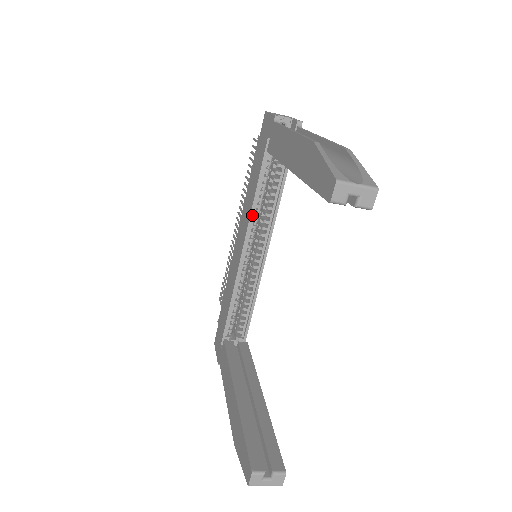
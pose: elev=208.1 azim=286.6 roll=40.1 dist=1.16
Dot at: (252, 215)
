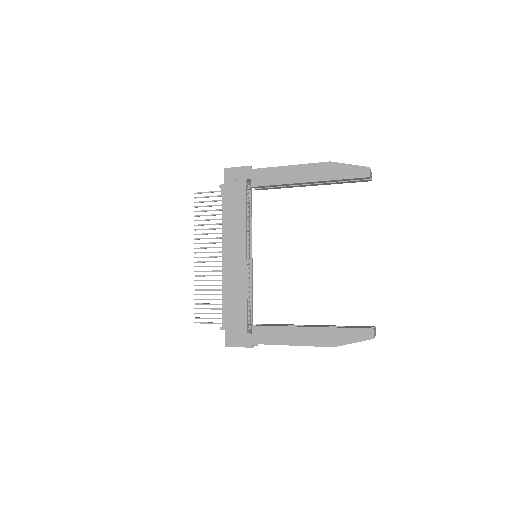
Dot at: (246, 230)
